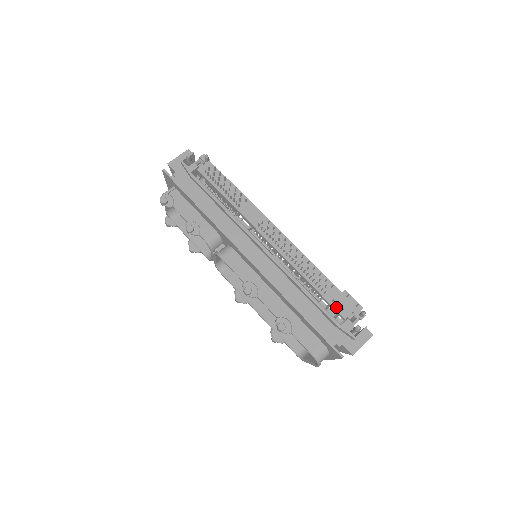
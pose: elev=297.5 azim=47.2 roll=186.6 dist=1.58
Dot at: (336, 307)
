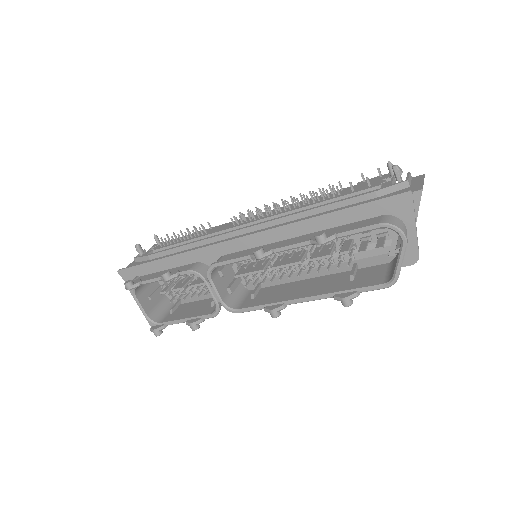
Dot at: (361, 189)
